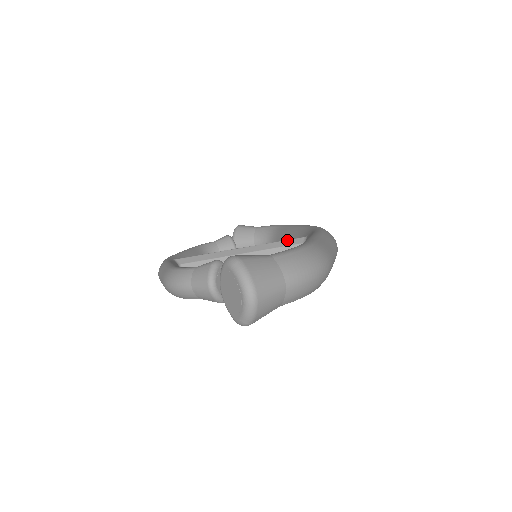
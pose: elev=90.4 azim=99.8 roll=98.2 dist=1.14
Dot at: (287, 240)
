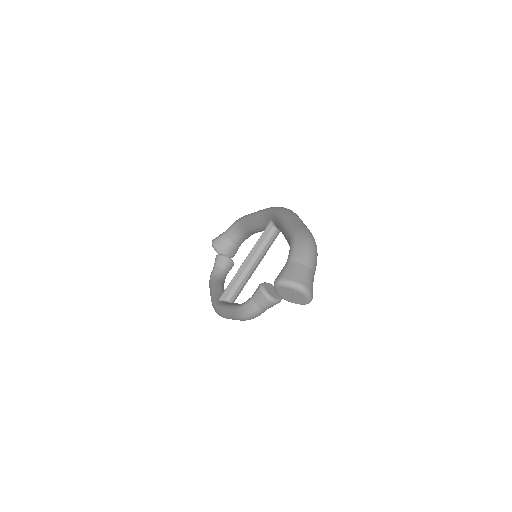
Dot at: (263, 232)
